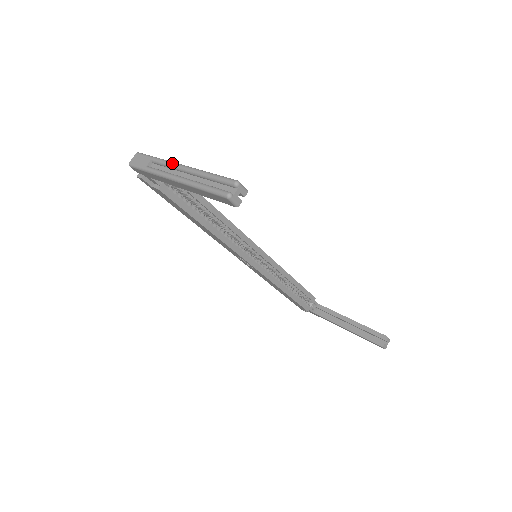
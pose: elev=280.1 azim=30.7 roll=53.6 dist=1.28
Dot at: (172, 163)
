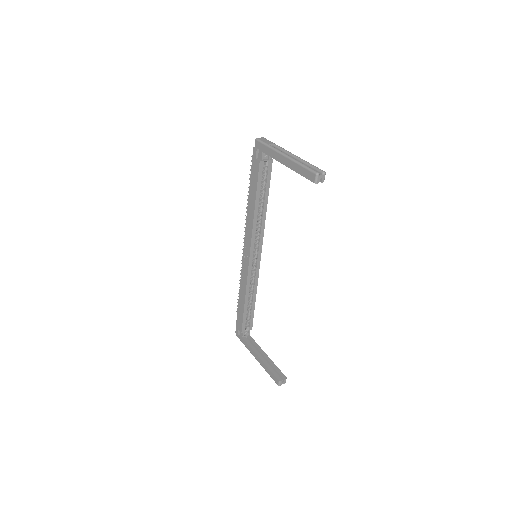
Dot at: occluded
